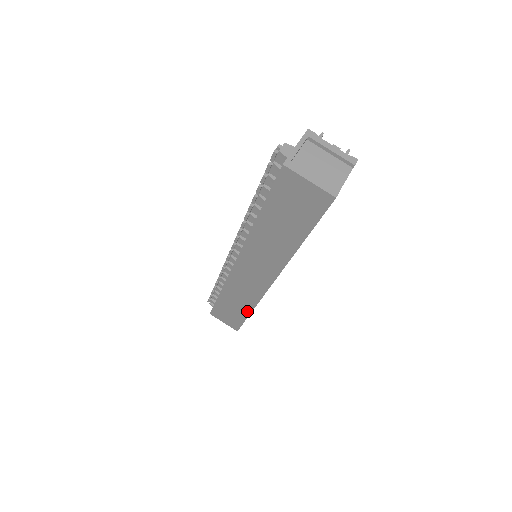
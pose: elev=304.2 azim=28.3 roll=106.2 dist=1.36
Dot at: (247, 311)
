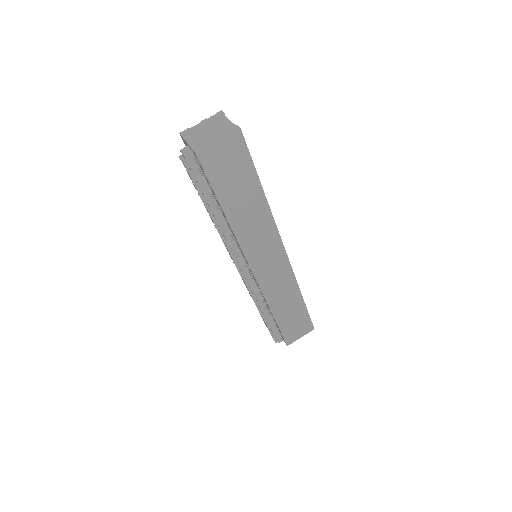
Dot at: (300, 300)
